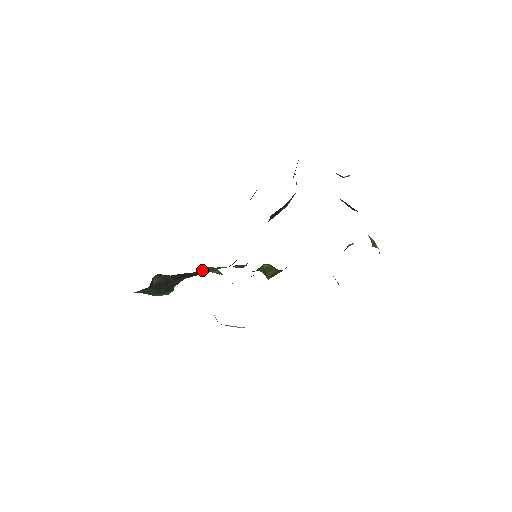
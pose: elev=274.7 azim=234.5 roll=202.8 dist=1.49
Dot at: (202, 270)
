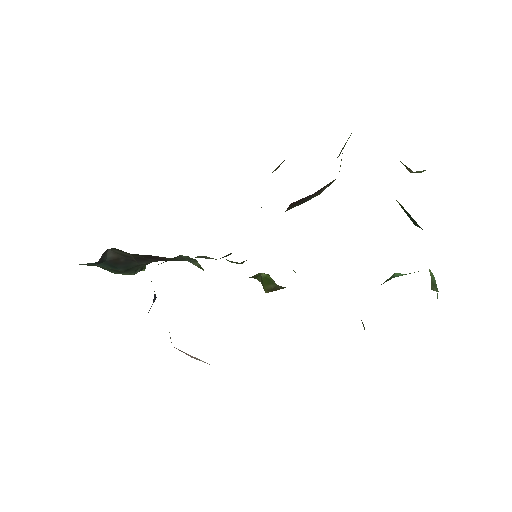
Dot at: (176, 257)
